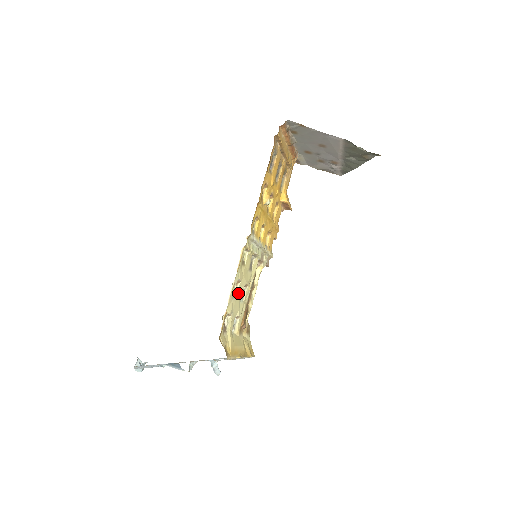
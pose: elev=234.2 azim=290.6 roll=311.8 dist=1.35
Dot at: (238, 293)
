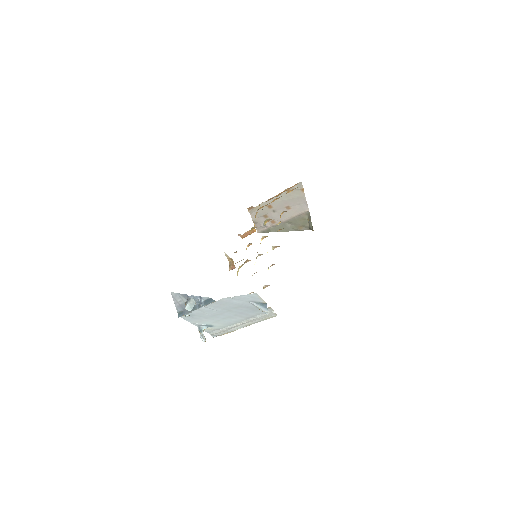
Dot at: occluded
